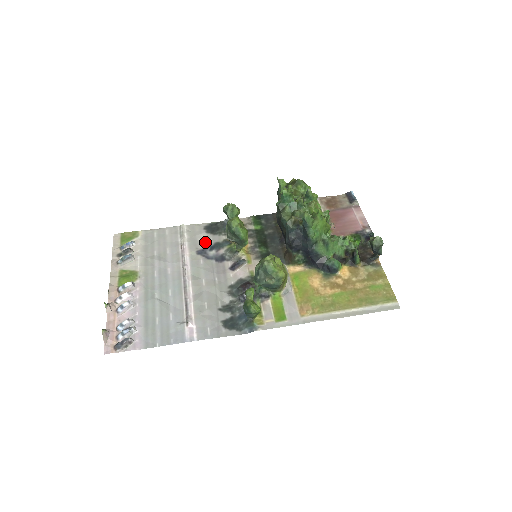
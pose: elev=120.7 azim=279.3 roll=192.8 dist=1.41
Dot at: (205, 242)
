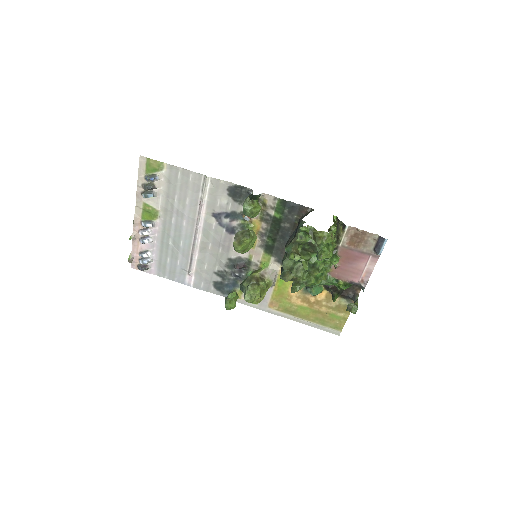
Dot at: (223, 206)
